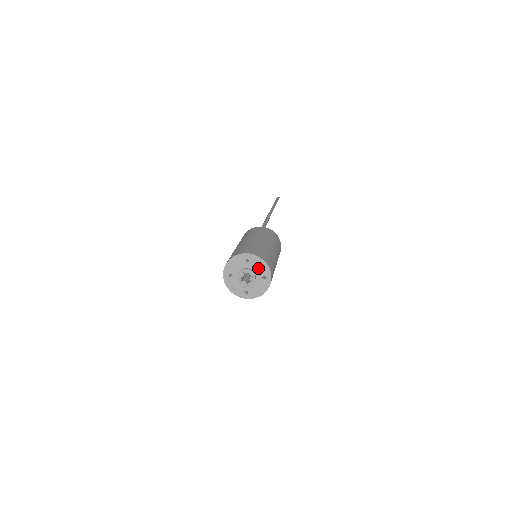
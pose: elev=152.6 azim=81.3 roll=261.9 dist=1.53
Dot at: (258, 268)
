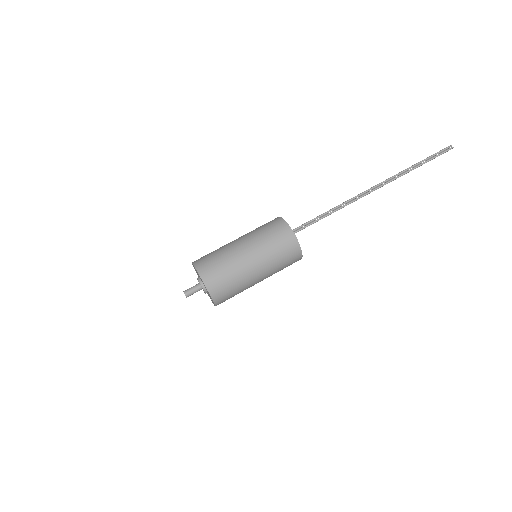
Dot at: occluded
